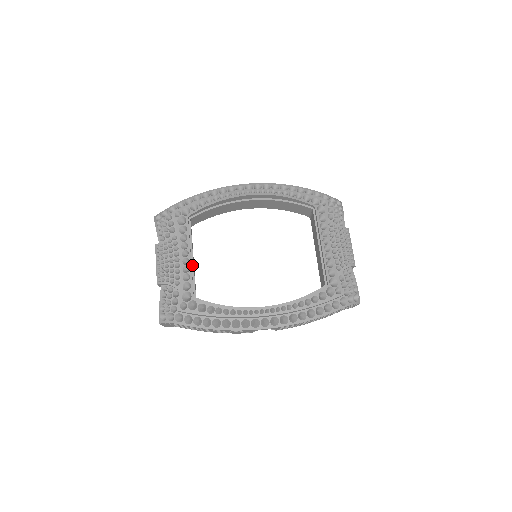
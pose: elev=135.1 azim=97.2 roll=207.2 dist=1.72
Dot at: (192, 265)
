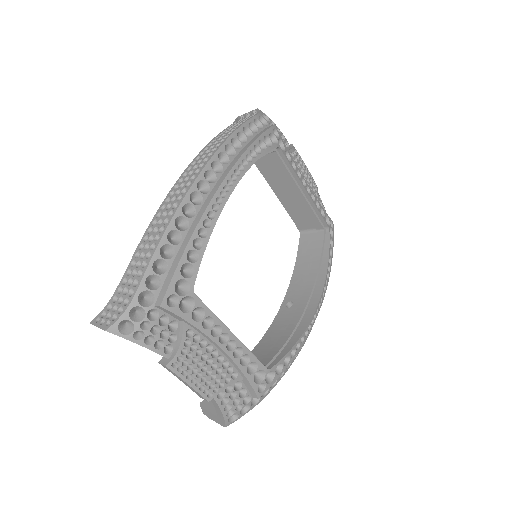
Dot at: (238, 341)
